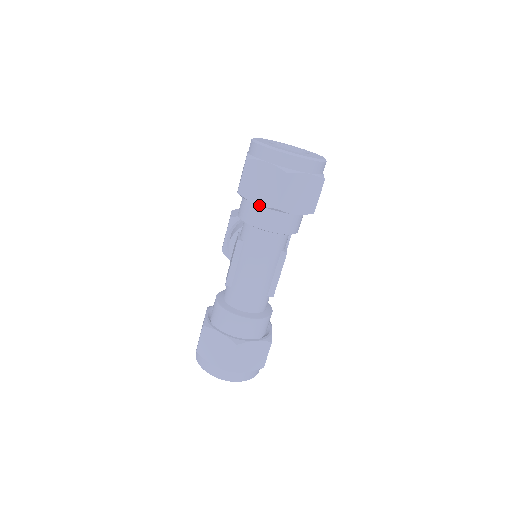
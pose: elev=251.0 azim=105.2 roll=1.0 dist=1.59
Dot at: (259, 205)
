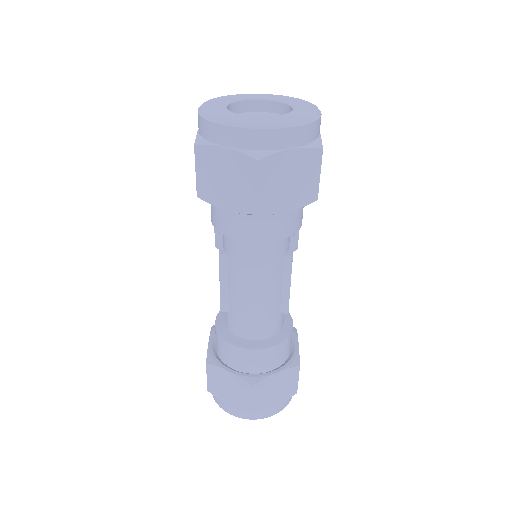
Dot at: (231, 211)
